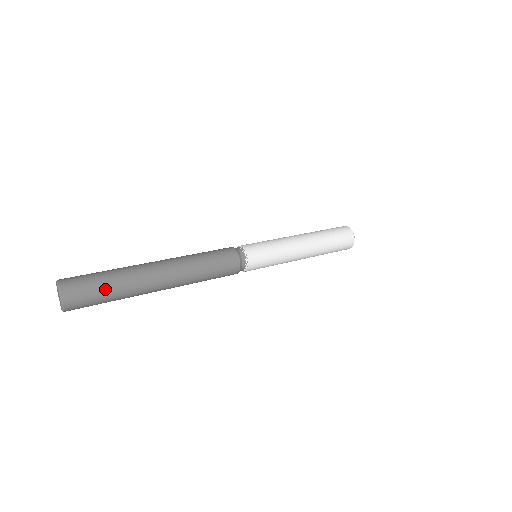
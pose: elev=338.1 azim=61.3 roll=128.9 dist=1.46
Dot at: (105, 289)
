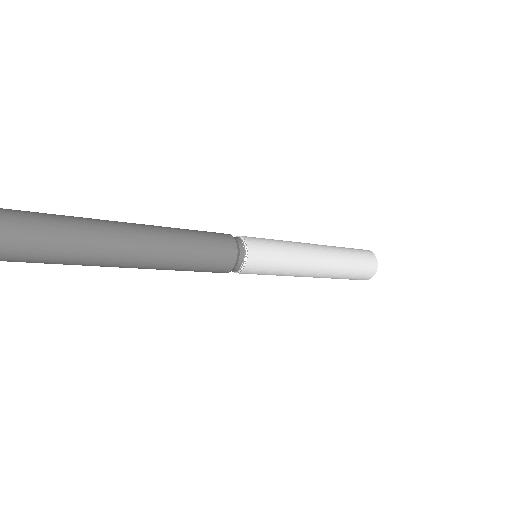
Dot at: (26, 219)
